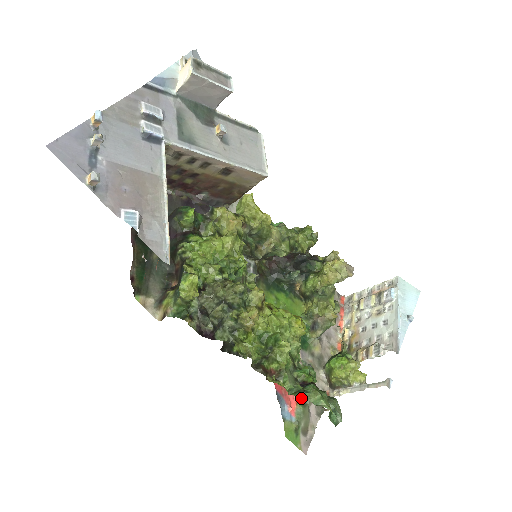
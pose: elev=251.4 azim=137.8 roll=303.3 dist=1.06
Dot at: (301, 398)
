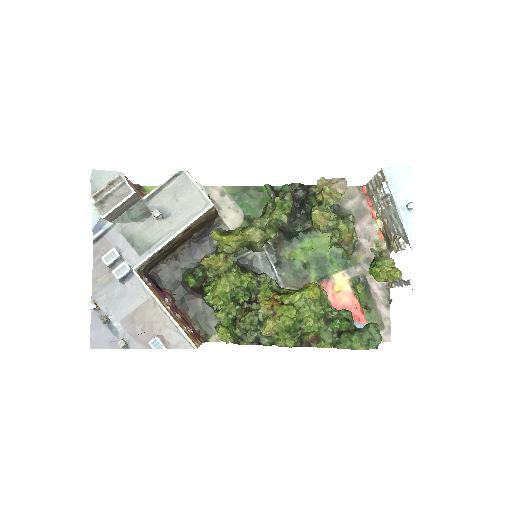
Dot at: (364, 308)
